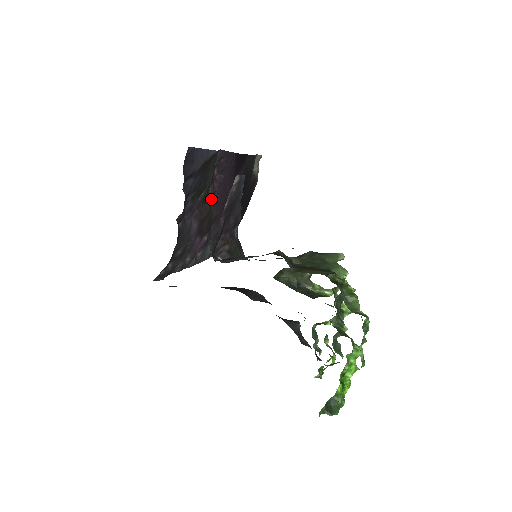
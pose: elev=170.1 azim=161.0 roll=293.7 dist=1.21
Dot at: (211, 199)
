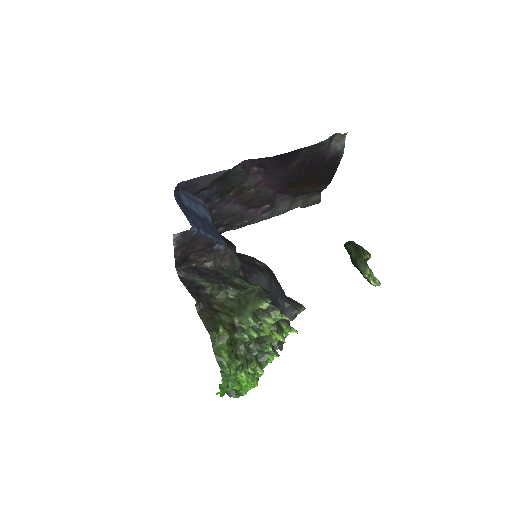
Dot at: (257, 186)
